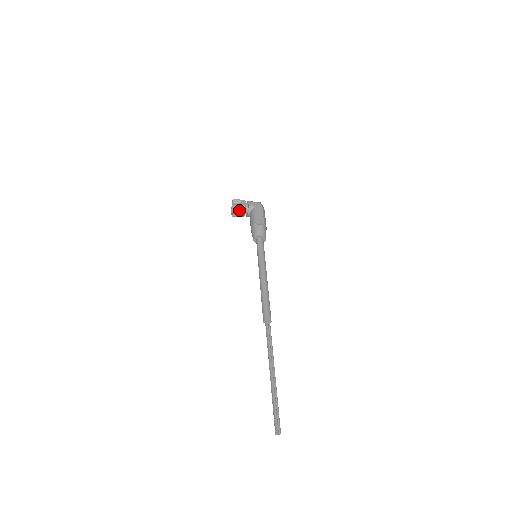
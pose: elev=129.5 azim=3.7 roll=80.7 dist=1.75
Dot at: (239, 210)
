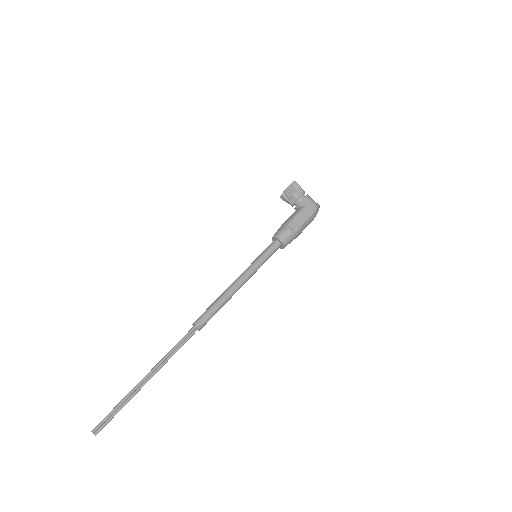
Dot at: (289, 197)
